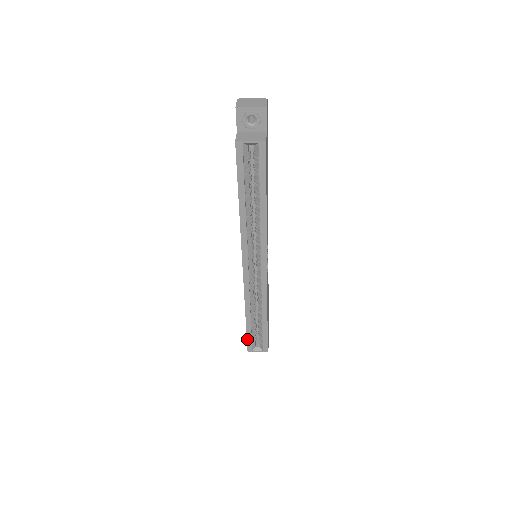
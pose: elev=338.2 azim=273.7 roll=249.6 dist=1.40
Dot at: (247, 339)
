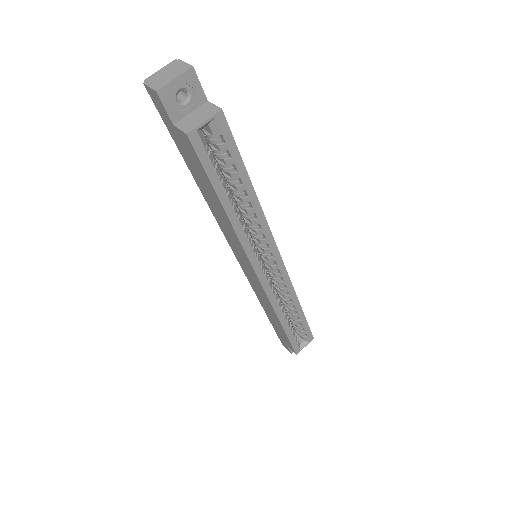
Dot at: (291, 344)
